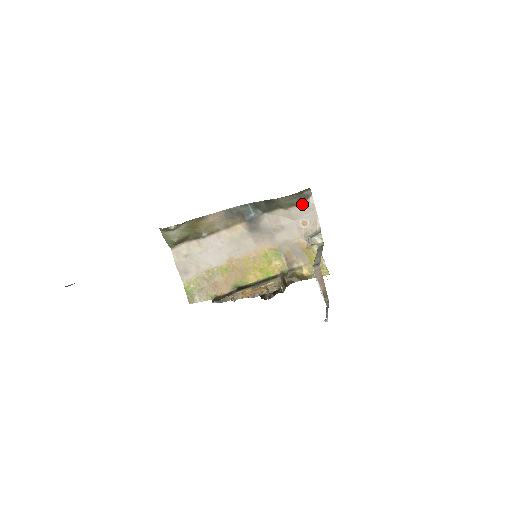
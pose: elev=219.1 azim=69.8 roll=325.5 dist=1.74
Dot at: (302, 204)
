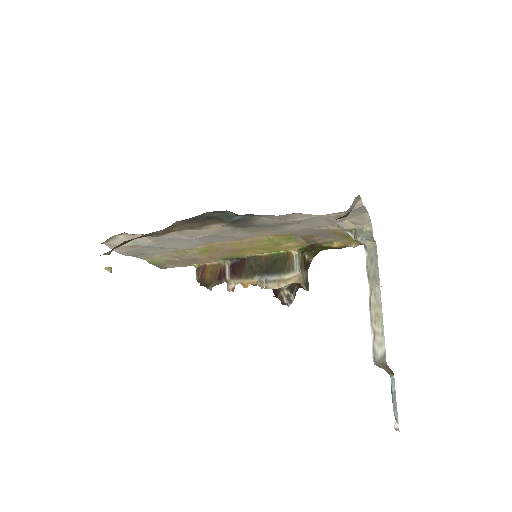
Dot at: (340, 218)
